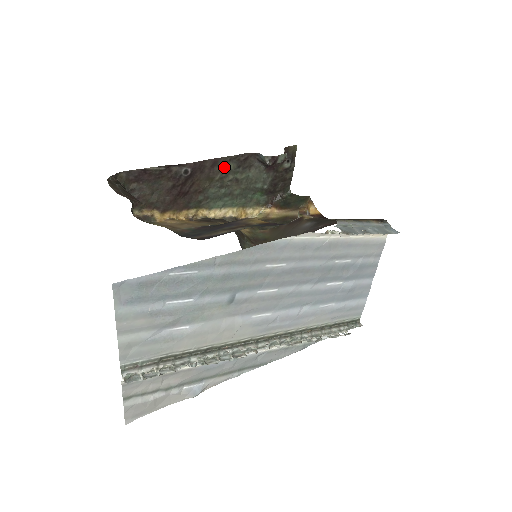
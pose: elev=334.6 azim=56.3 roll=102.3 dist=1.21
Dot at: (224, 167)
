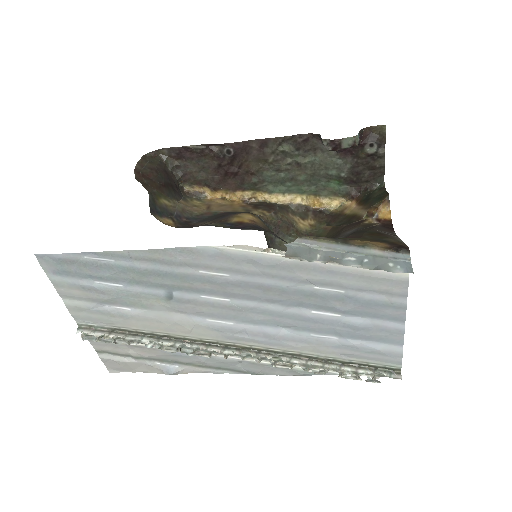
Dot at: (277, 149)
